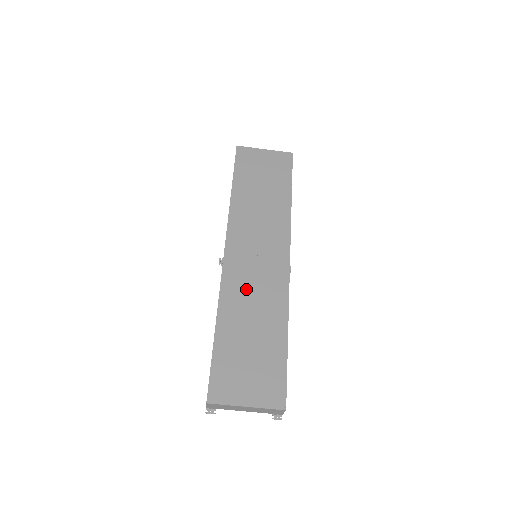
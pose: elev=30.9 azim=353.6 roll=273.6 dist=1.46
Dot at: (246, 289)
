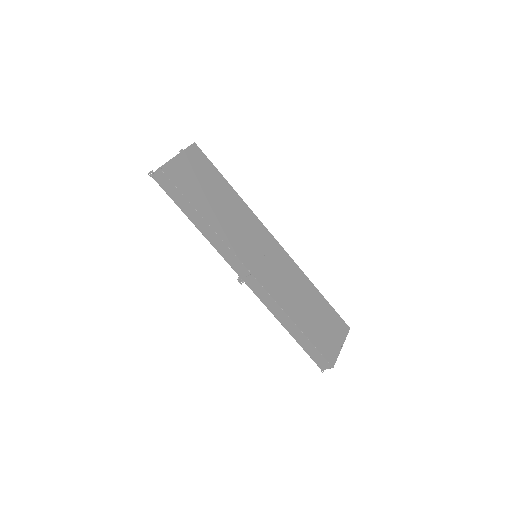
Dot at: (283, 286)
